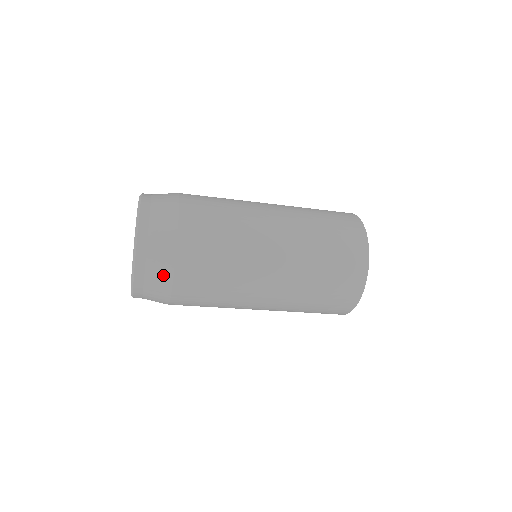
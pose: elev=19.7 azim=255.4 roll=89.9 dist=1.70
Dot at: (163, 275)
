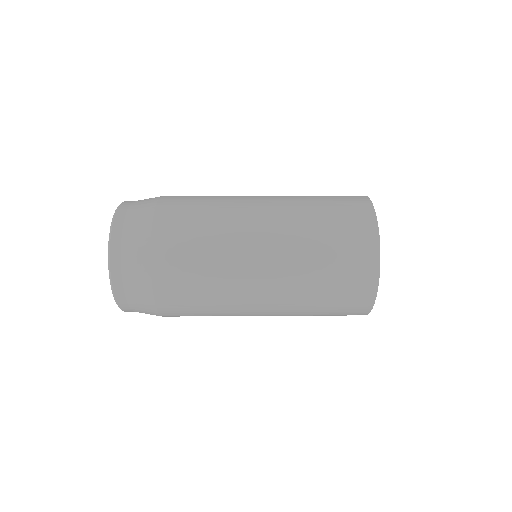
Dot at: occluded
